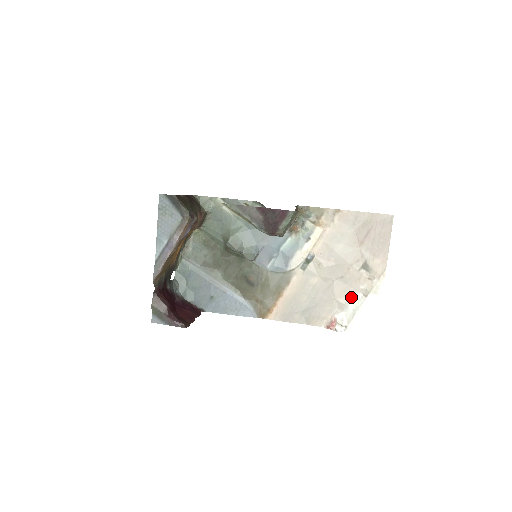
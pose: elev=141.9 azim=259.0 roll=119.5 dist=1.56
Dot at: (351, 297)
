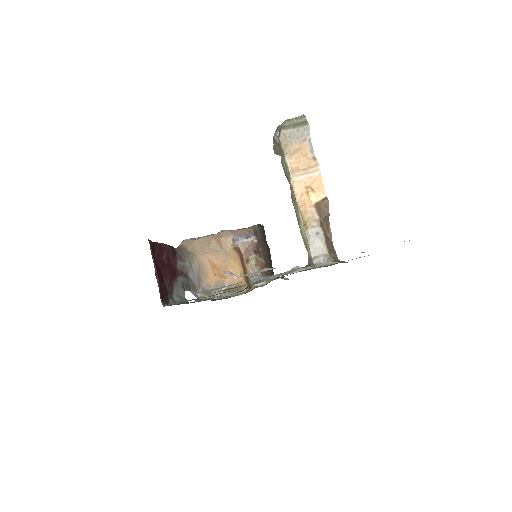
Dot at: occluded
